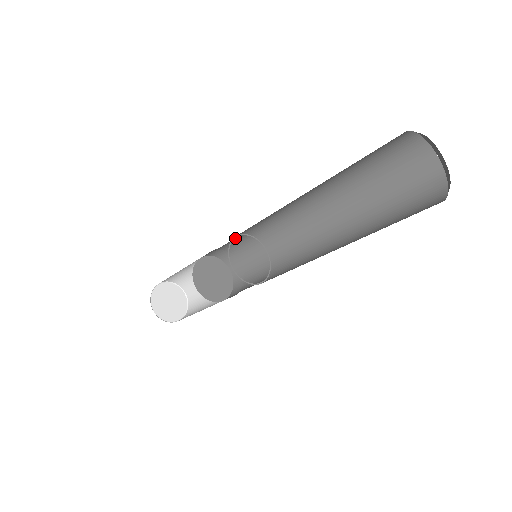
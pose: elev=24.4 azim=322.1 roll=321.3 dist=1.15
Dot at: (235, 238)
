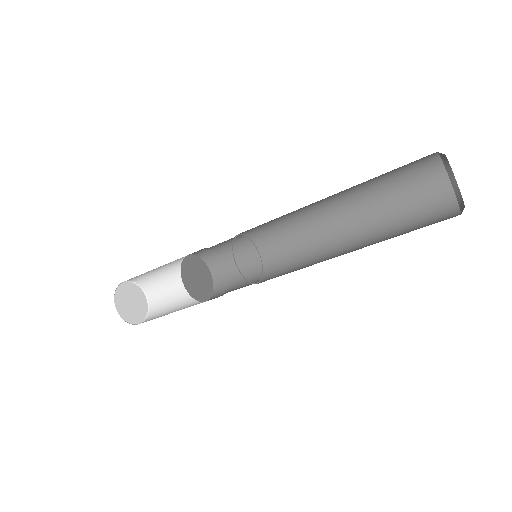
Dot at: occluded
